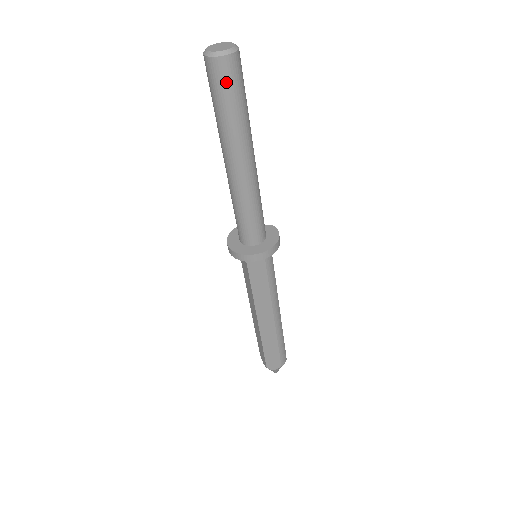
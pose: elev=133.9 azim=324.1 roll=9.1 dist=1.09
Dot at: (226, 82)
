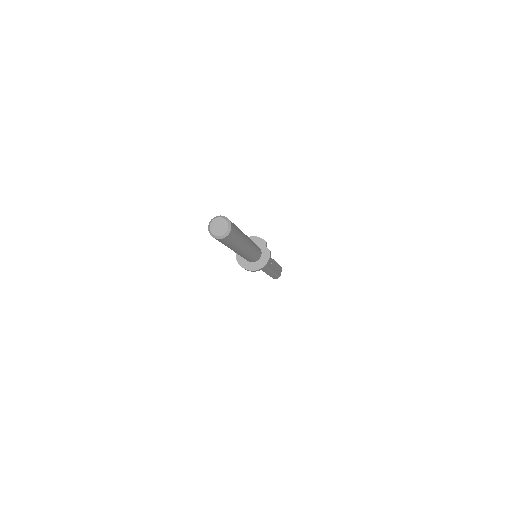
Dot at: (219, 241)
